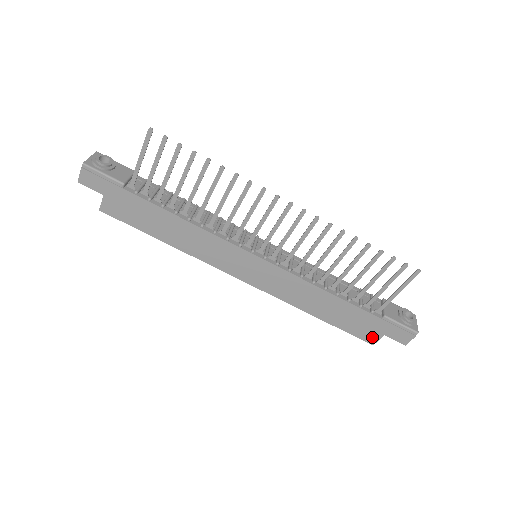
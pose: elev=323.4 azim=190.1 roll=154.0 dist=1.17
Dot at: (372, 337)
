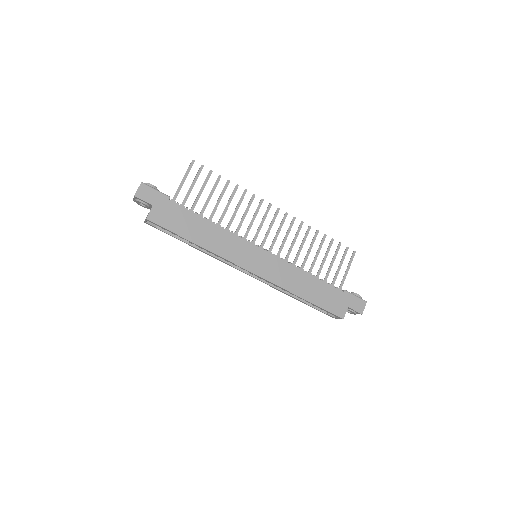
Dot at: (341, 311)
